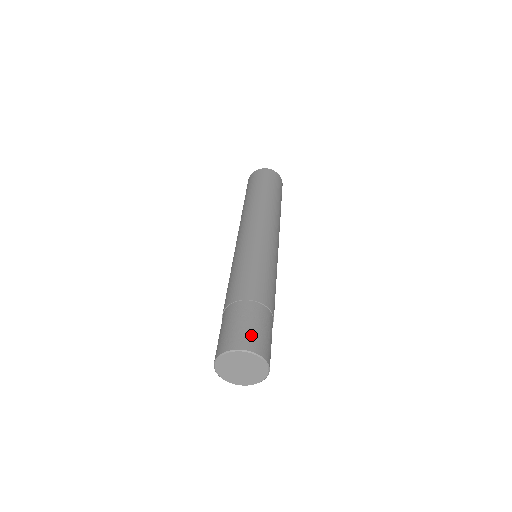
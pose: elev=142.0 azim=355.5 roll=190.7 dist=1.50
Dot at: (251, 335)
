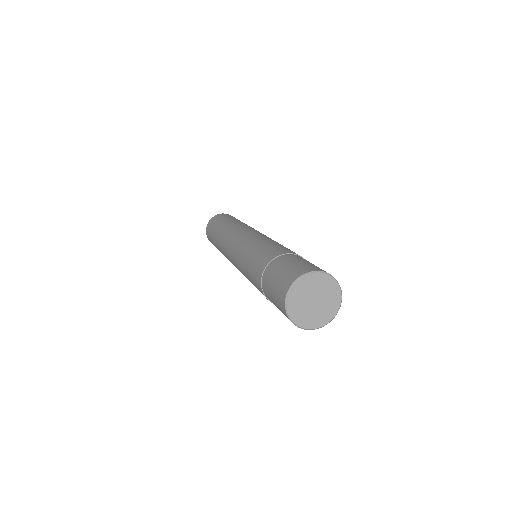
Dot at: (316, 266)
